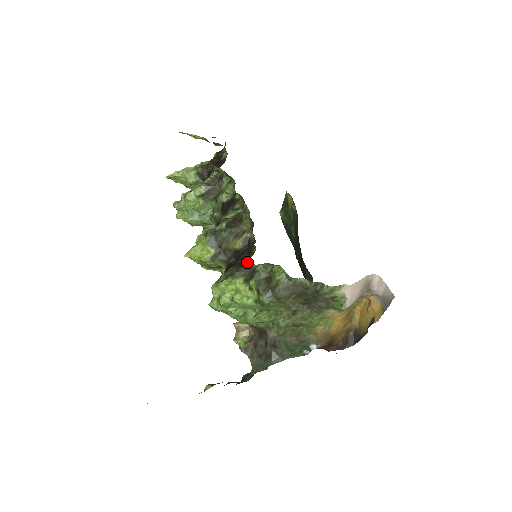
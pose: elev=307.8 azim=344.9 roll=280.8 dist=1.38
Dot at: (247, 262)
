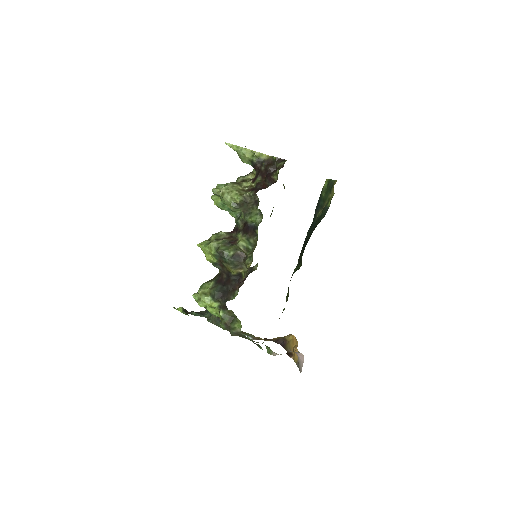
Dot at: (225, 301)
